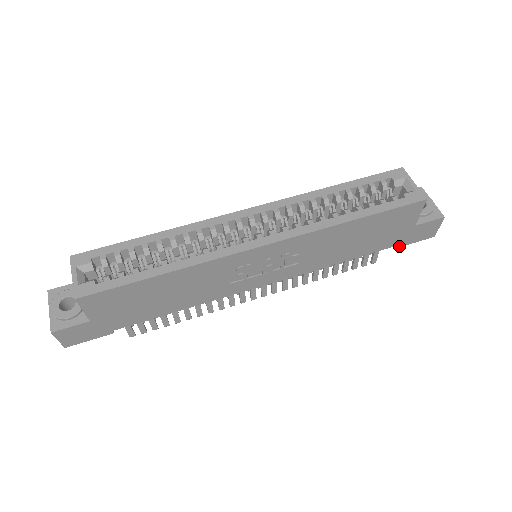
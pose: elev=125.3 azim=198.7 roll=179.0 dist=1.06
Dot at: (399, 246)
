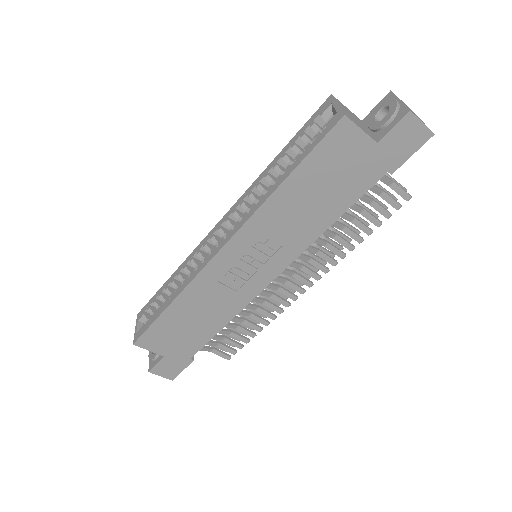
Dot at: (392, 171)
